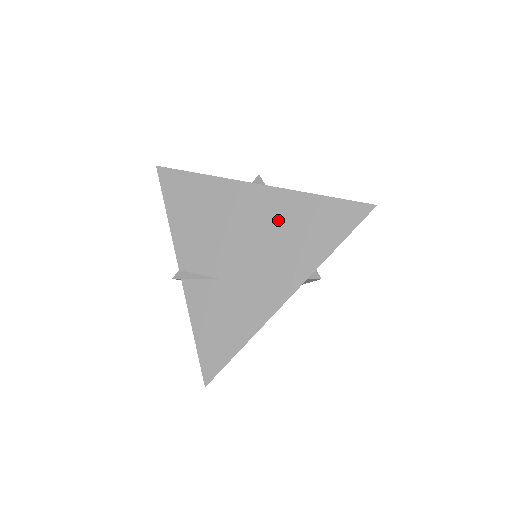
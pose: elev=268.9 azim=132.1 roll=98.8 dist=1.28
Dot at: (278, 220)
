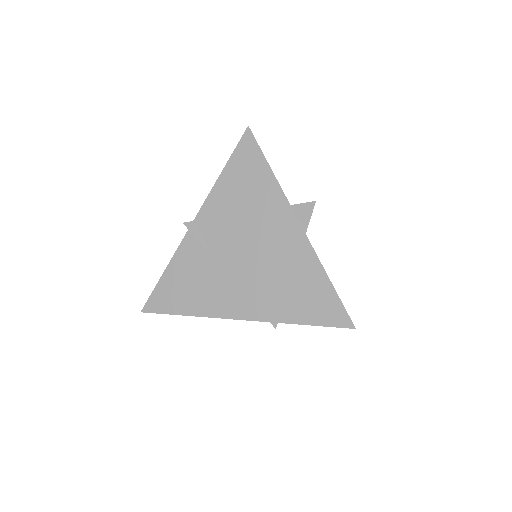
Dot at: (288, 265)
